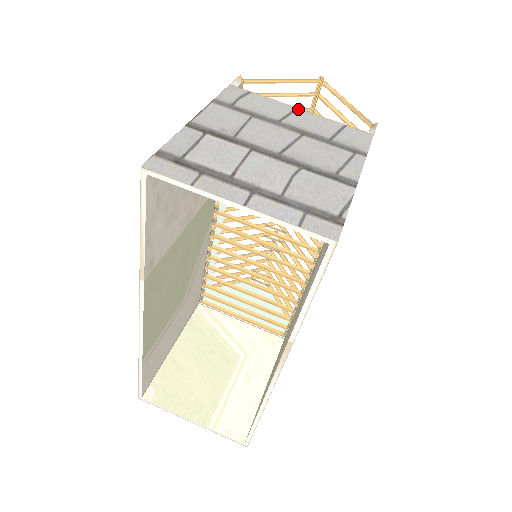
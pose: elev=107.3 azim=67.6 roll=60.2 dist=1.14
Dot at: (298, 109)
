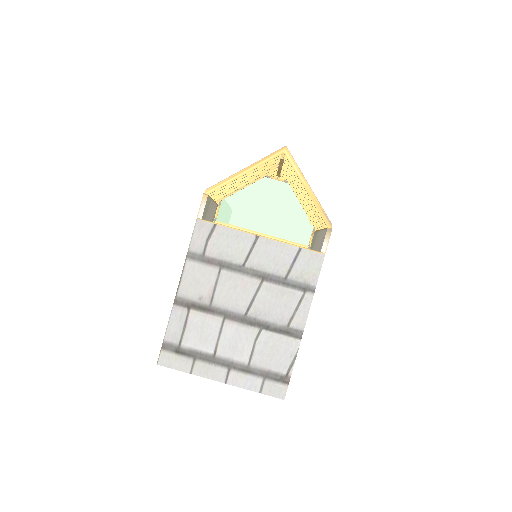
Dot at: (259, 237)
